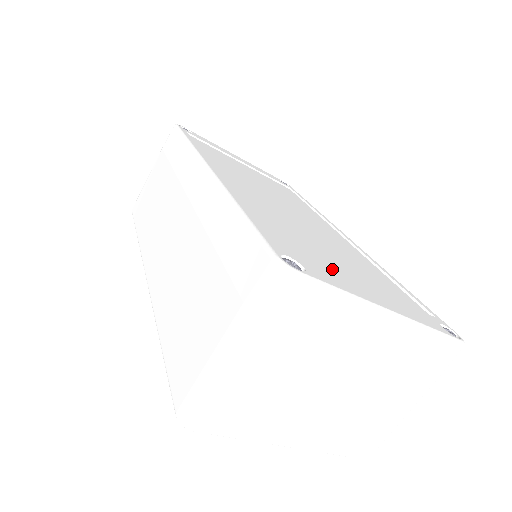
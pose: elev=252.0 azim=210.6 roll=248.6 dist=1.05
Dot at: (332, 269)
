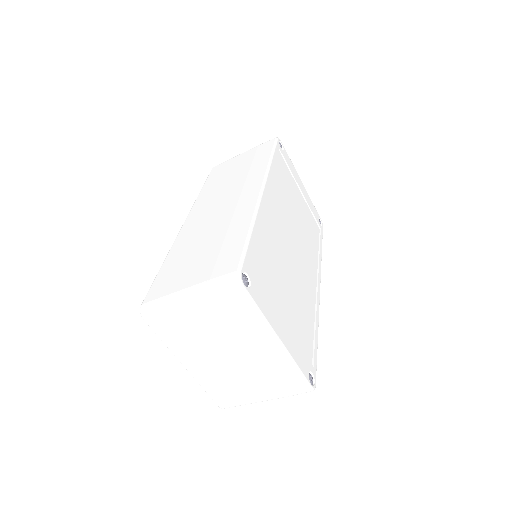
Dot at: (273, 298)
